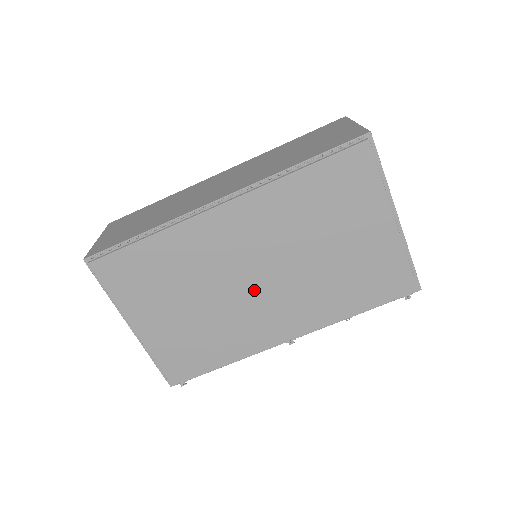
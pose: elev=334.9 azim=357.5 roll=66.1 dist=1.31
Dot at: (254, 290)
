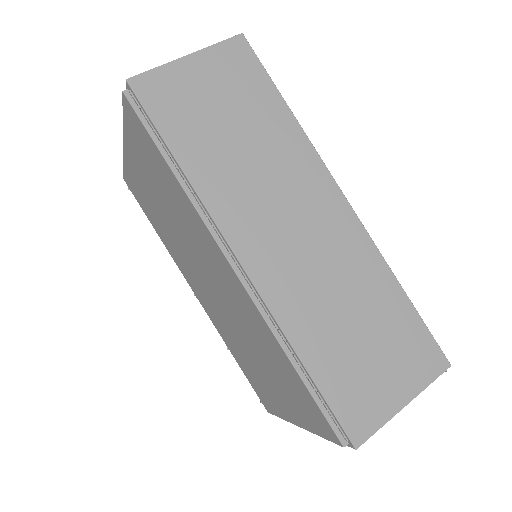
Dot at: (202, 276)
